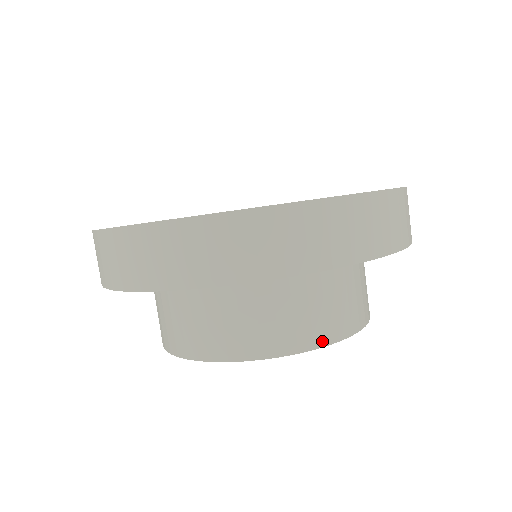
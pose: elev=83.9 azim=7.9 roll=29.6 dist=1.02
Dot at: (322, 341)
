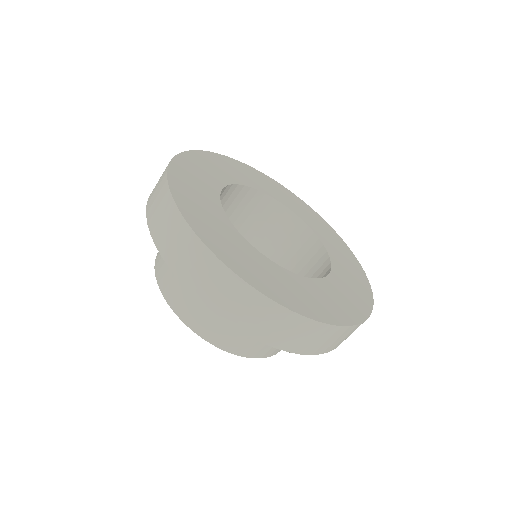
Dot at: occluded
